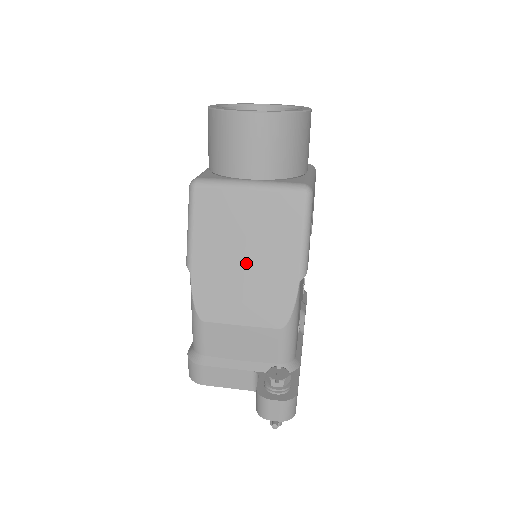
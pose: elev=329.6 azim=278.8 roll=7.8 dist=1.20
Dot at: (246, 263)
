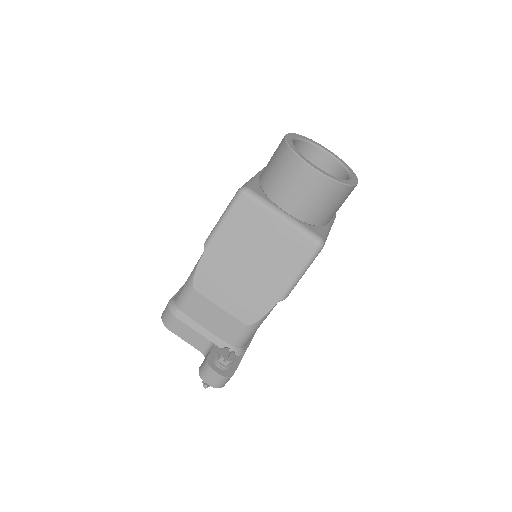
Dot at: (248, 268)
